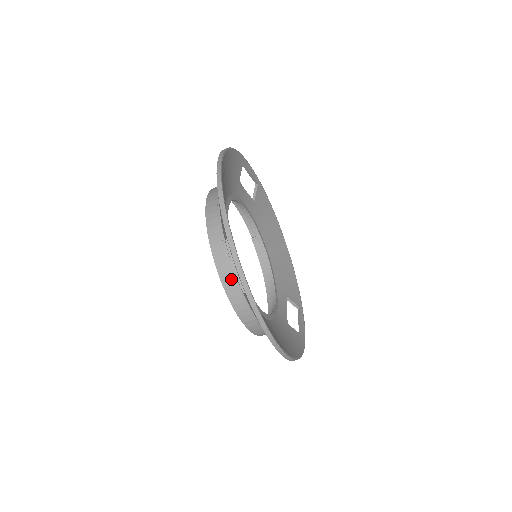
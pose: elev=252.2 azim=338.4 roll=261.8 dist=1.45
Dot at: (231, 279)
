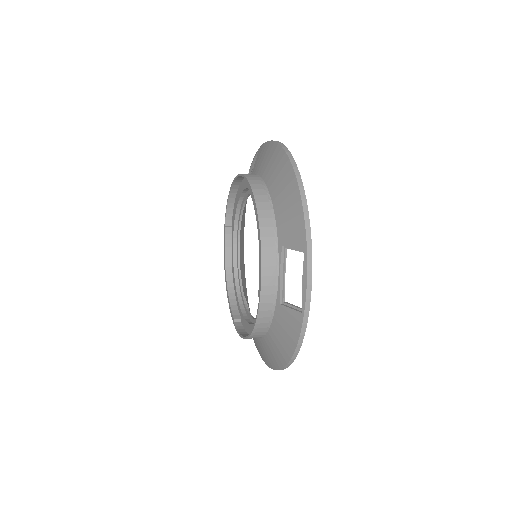
Dot at: (272, 286)
